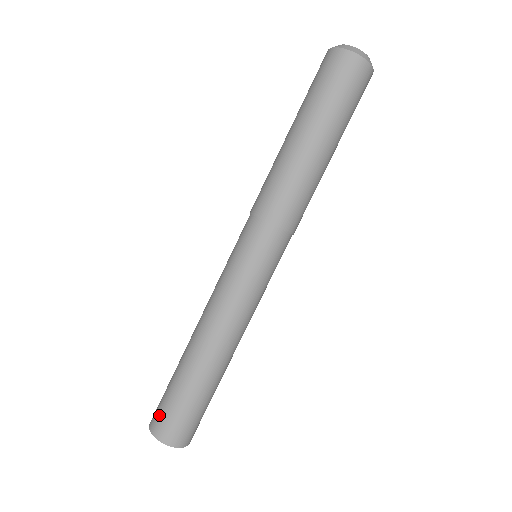
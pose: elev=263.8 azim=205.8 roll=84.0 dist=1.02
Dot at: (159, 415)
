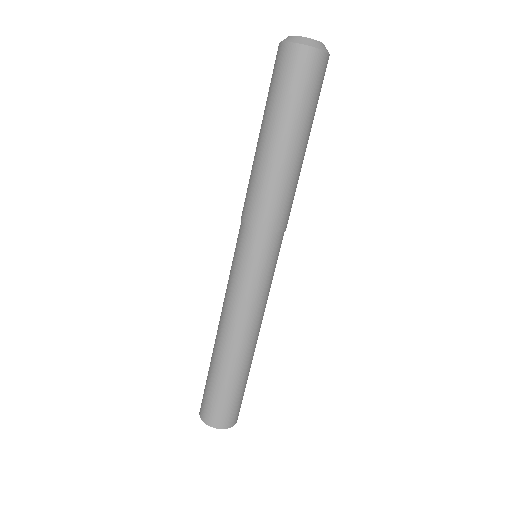
Dot at: occluded
